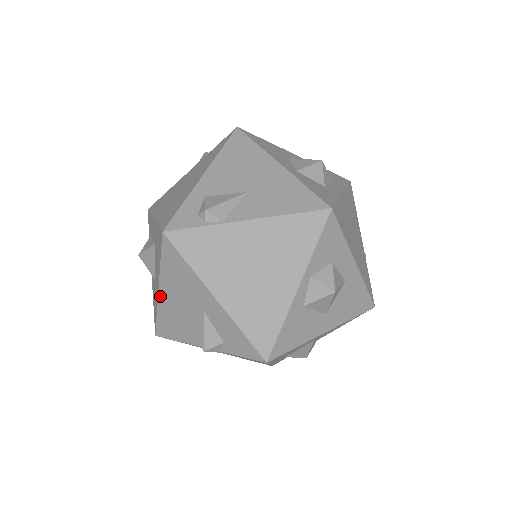
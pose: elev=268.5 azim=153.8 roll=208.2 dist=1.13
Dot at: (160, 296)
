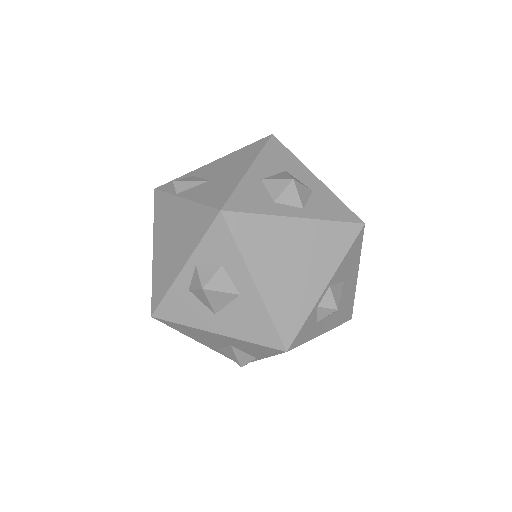
Dot at: occluded
